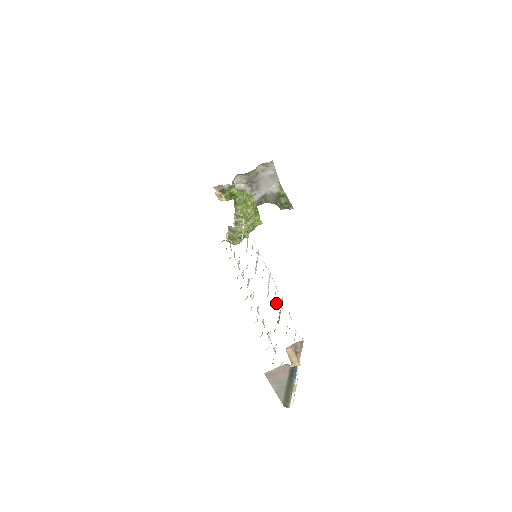
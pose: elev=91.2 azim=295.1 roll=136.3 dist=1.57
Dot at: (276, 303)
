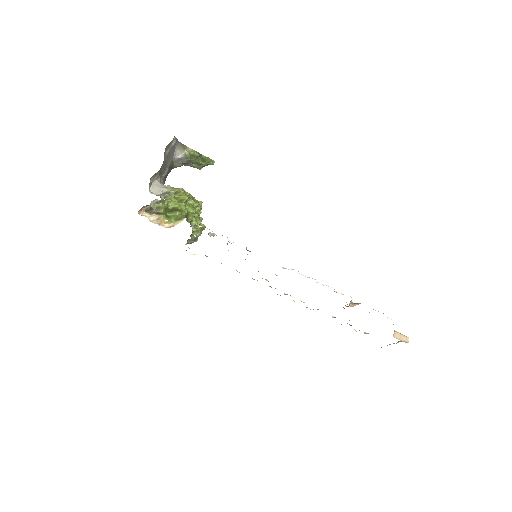
Dot at: occluded
